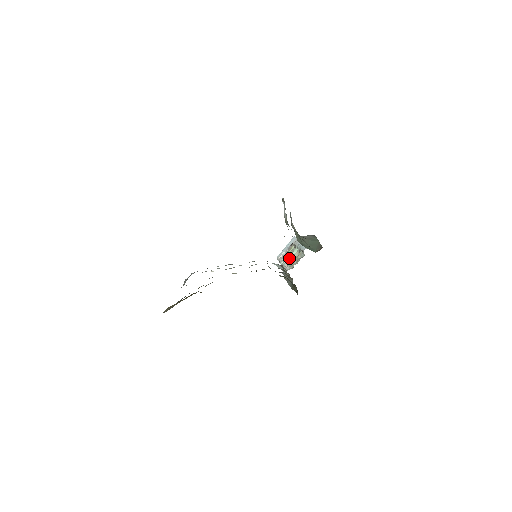
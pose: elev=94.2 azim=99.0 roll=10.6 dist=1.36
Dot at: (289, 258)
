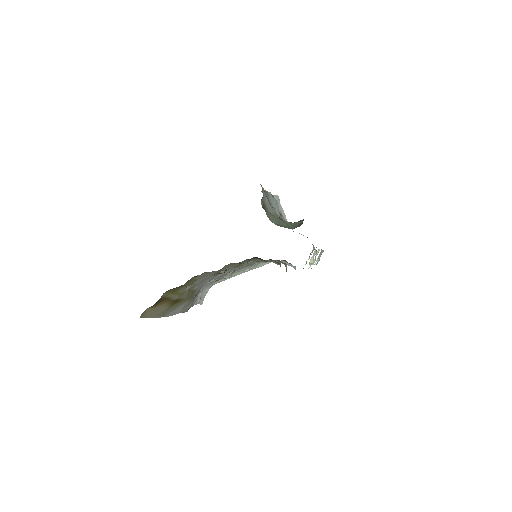
Dot at: occluded
